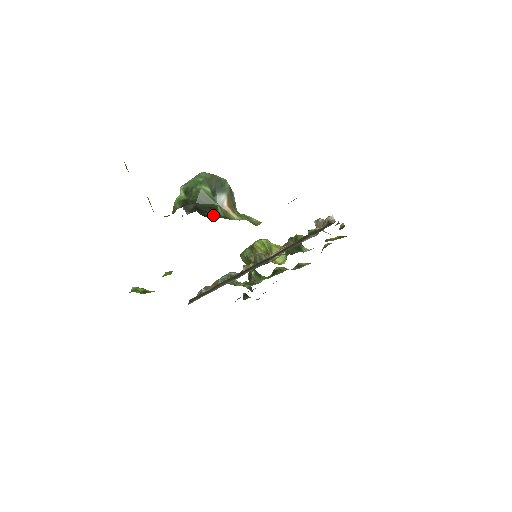
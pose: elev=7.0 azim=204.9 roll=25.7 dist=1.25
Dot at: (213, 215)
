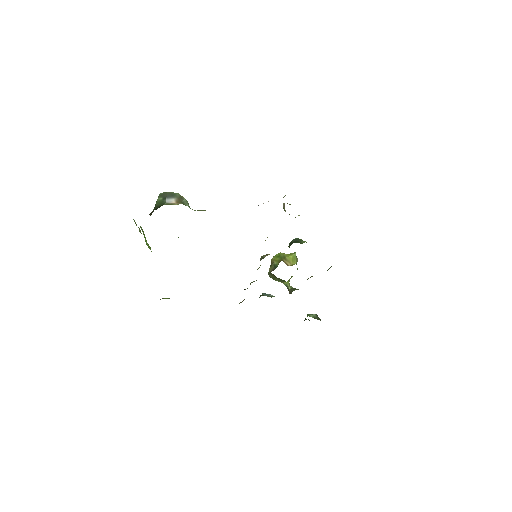
Dot at: occluded
